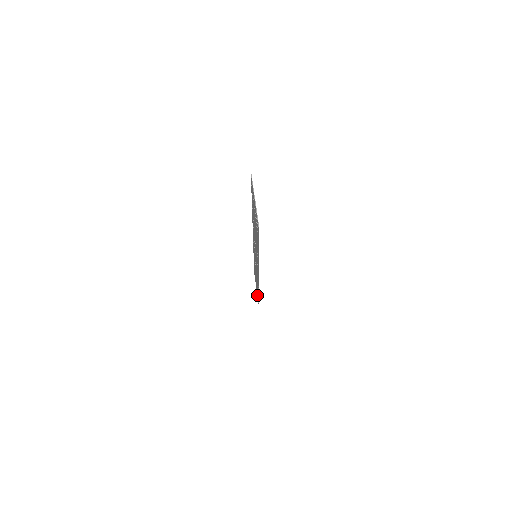
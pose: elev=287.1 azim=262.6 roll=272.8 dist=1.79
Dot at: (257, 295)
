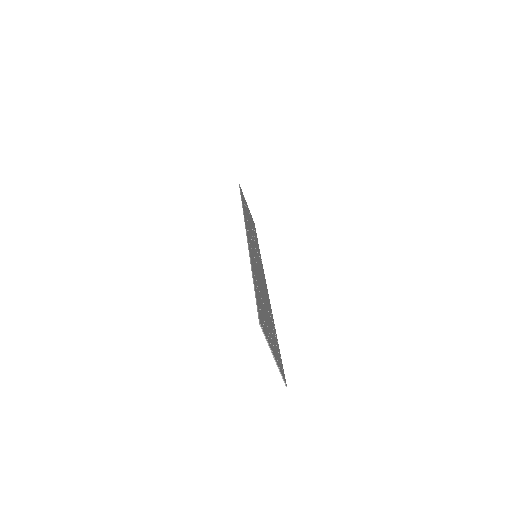
Dot at: occluded
